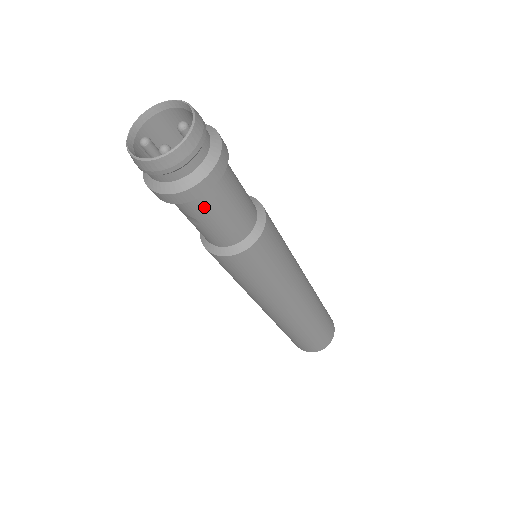
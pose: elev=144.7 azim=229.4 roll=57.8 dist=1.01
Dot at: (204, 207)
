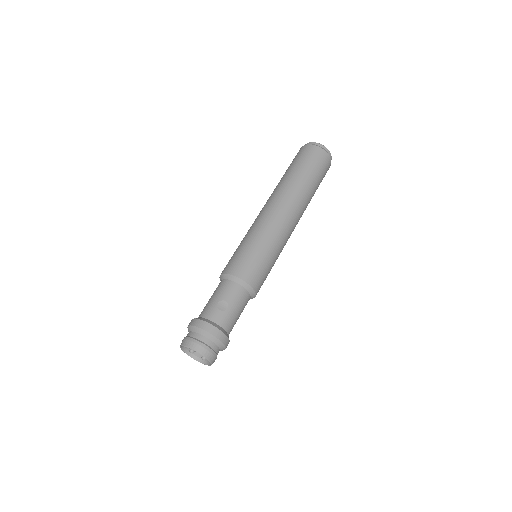
Dot at: occluded
